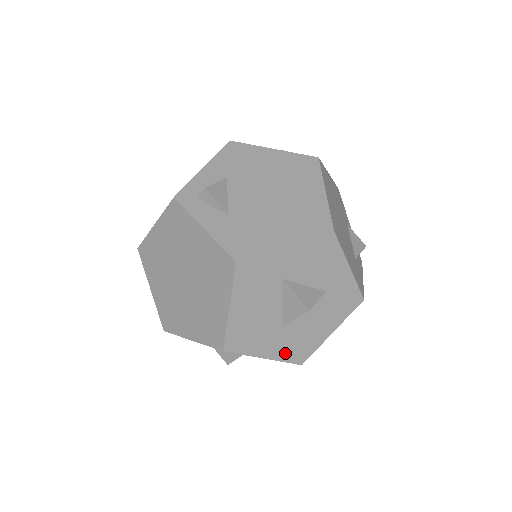
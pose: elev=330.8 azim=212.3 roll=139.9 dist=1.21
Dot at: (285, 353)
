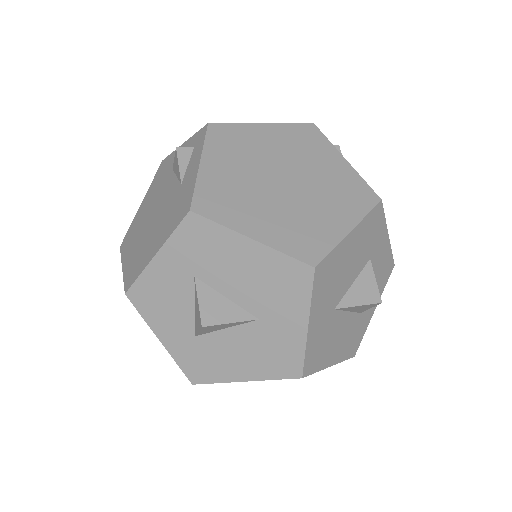
Dot at: (313, 343)
